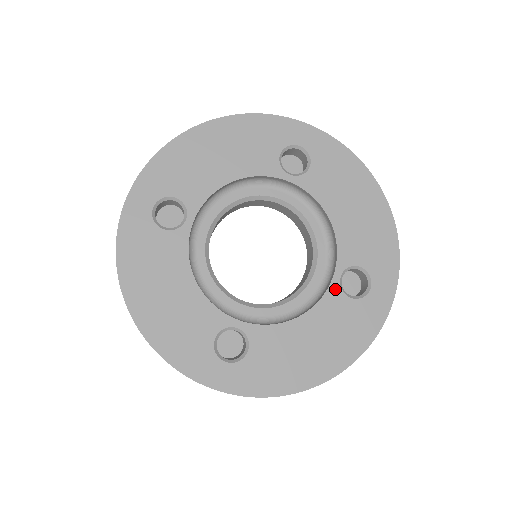
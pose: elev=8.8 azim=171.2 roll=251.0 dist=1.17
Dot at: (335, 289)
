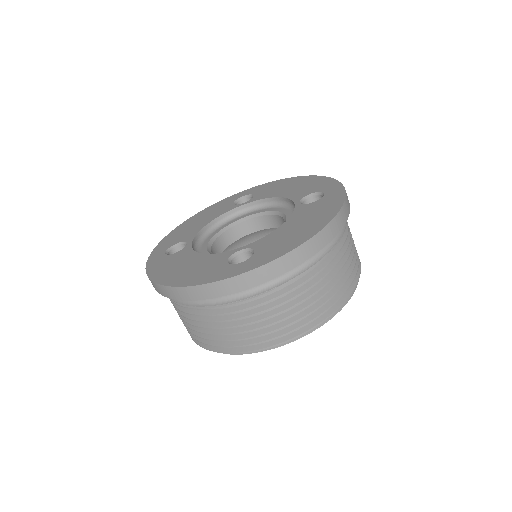
Dot at: (300, 206)
